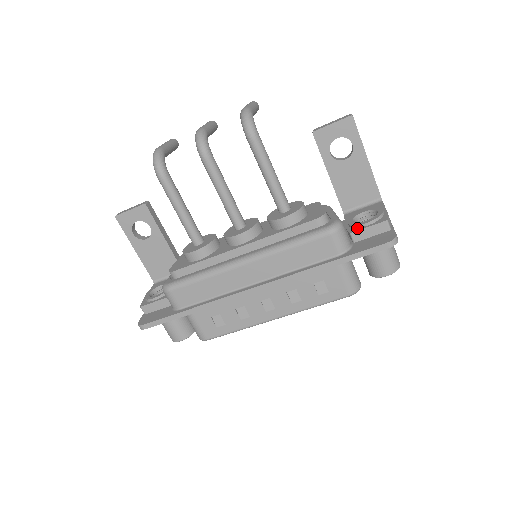
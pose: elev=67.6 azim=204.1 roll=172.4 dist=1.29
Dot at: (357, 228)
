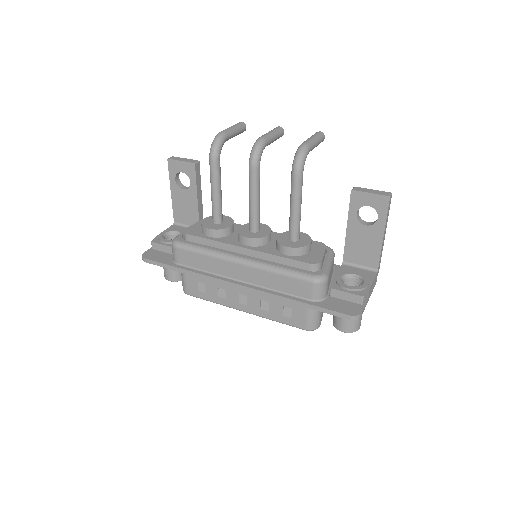
Dot at: (339, 287)
